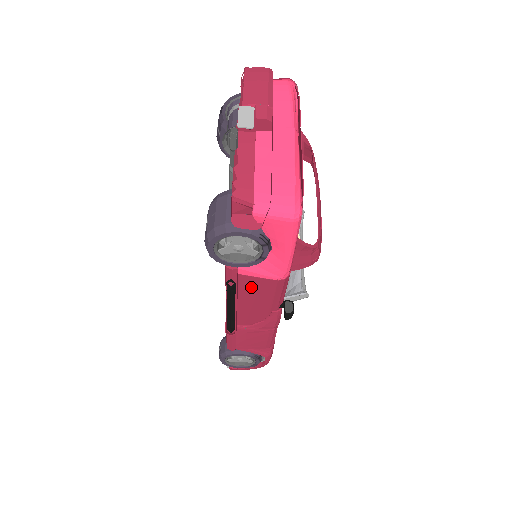
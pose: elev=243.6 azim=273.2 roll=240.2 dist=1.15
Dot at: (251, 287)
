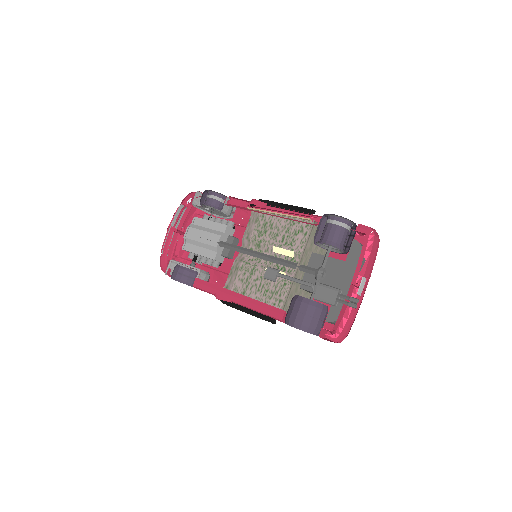
Dot at: occluded
